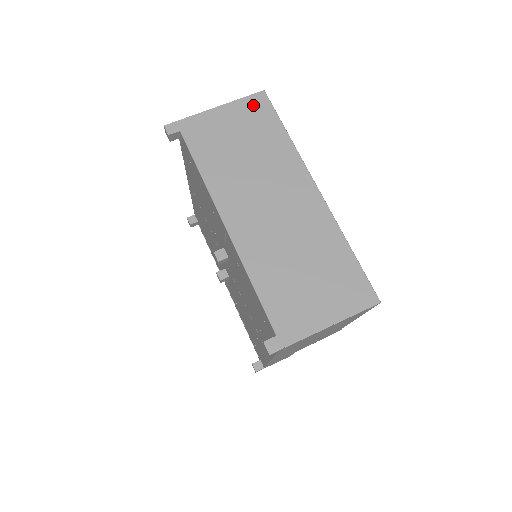
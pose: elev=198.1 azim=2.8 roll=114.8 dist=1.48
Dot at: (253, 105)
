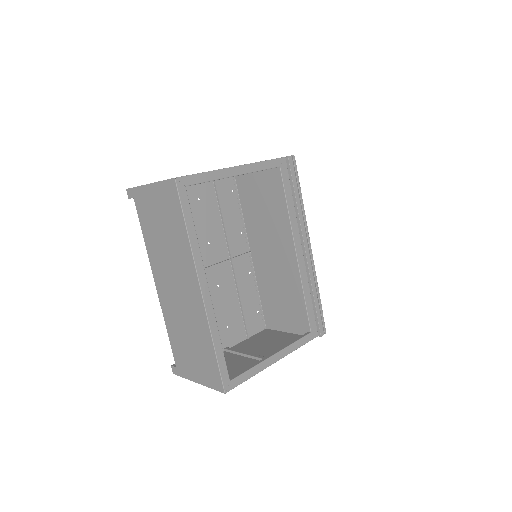
Dot at: (168, 192)
